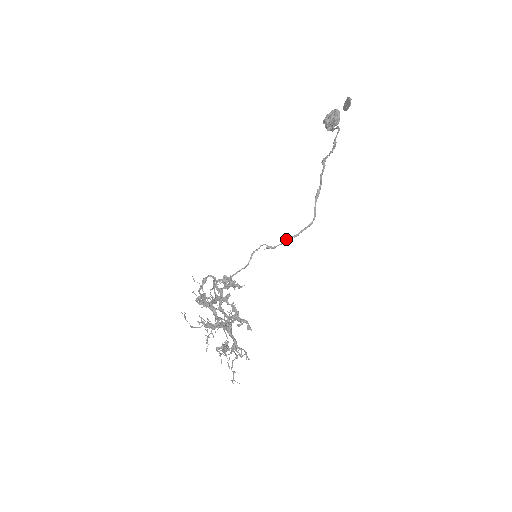
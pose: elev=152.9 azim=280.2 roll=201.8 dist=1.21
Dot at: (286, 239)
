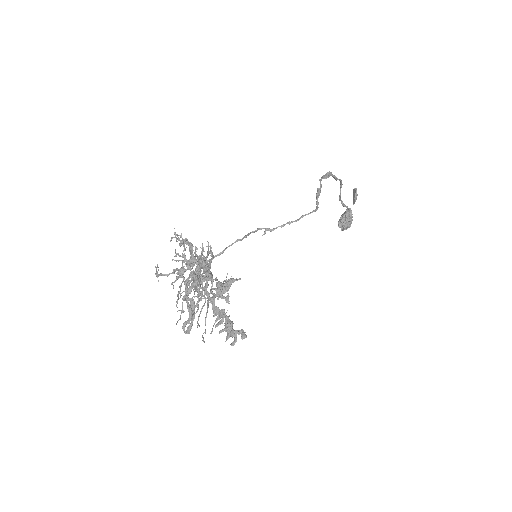
Dot at: (286, 223)
